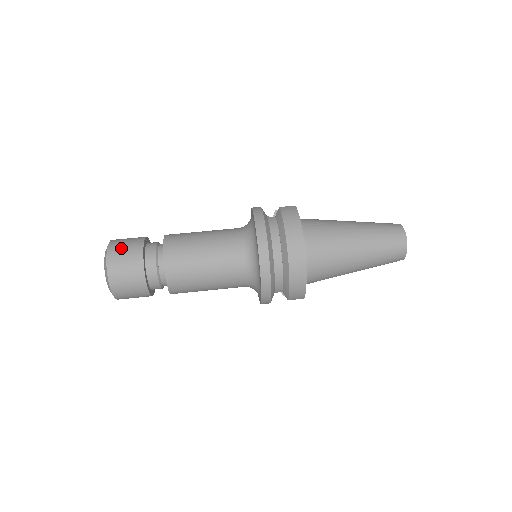
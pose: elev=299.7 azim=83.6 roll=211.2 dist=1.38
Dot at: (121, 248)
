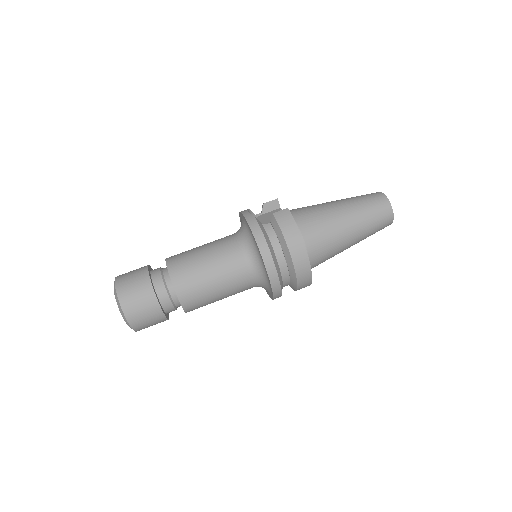
Dot at: (131, 293)
